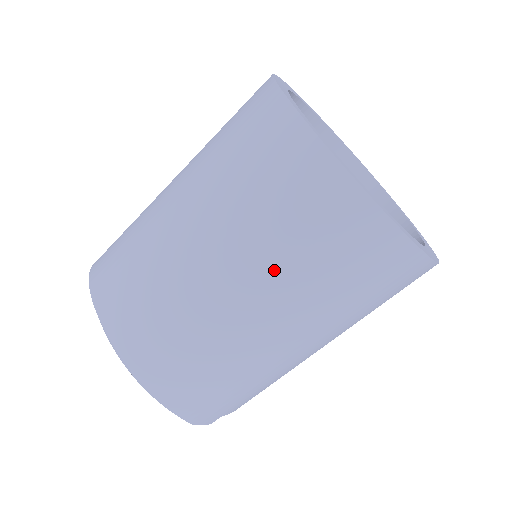
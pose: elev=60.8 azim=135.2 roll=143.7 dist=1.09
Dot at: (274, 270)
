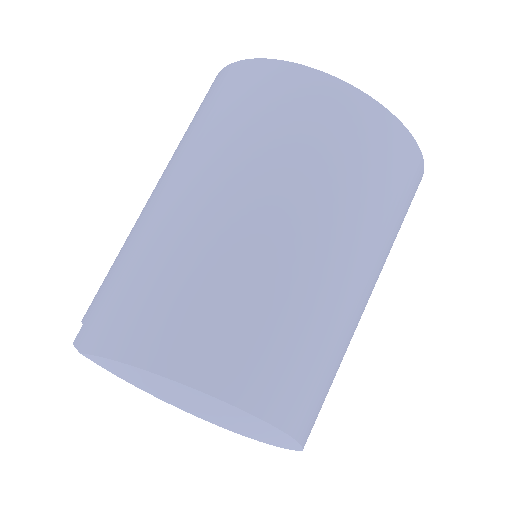
Dot at: (365, 227)
